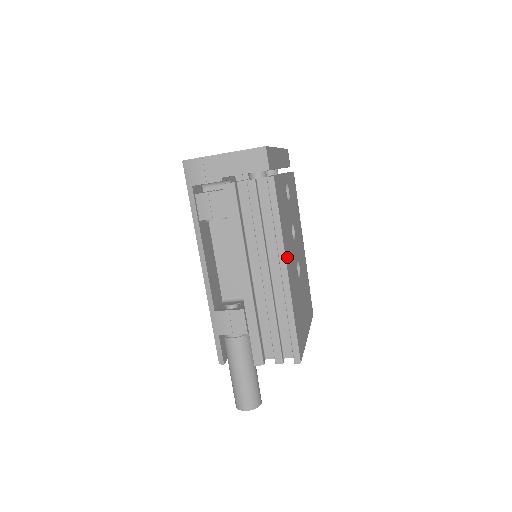
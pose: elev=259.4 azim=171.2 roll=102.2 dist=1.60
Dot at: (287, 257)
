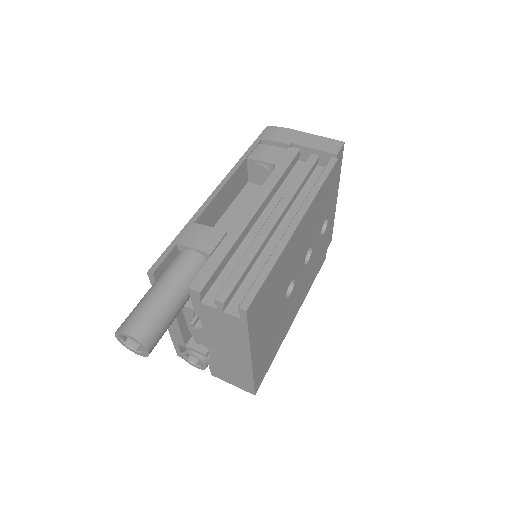
Dot at: (305, 222)
